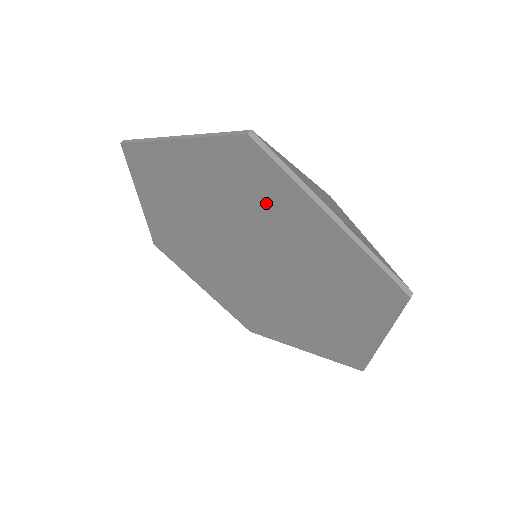
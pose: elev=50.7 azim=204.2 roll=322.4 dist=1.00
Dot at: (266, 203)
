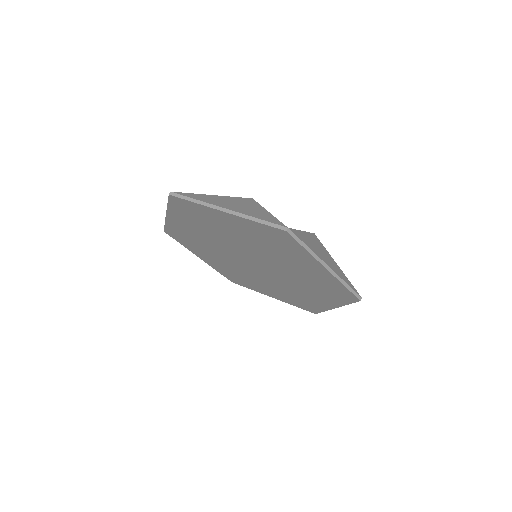
Dot at: (209, 222)
